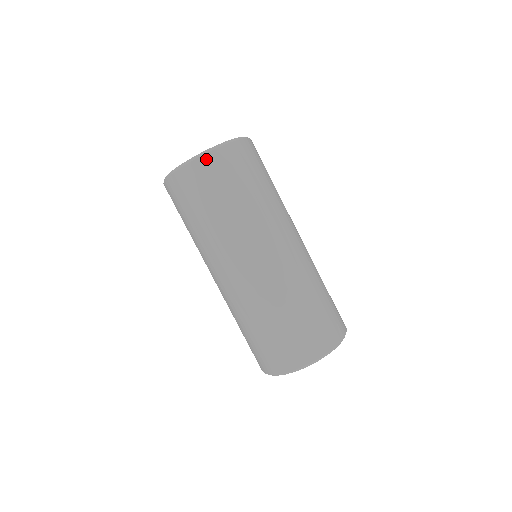
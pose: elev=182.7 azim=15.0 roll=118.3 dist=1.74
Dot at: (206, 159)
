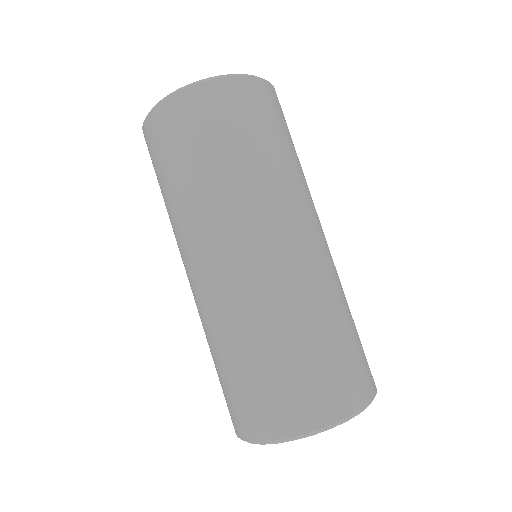
Dot at: (148, 123)
